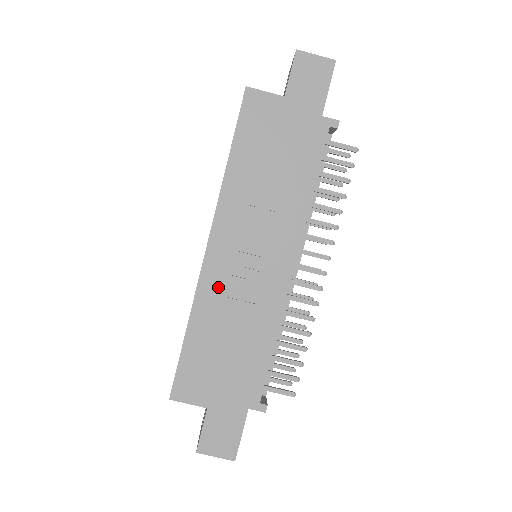
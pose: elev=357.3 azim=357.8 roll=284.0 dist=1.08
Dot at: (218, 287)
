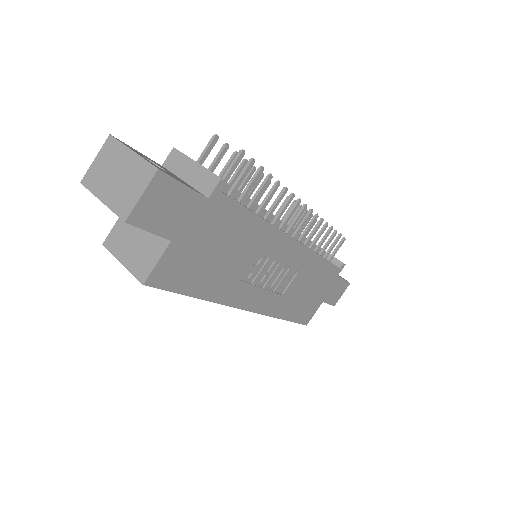
Dot at: (275, 300)
